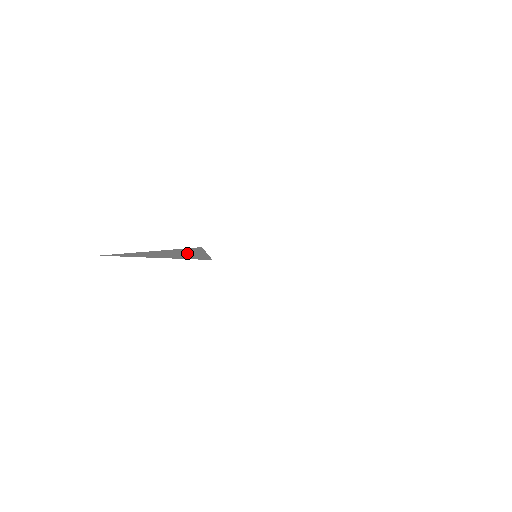
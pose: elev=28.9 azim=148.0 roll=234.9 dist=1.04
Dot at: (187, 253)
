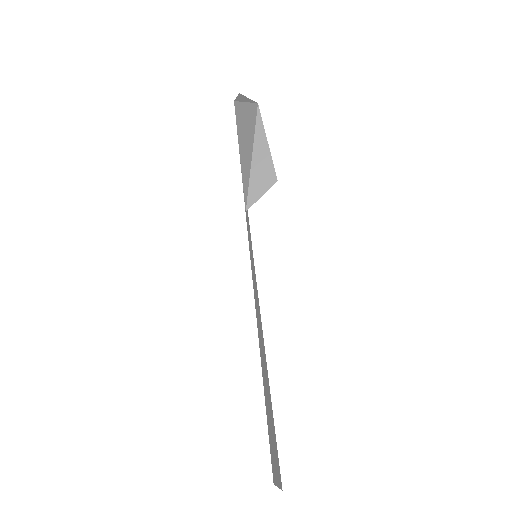
Dot at: (263, 176)
